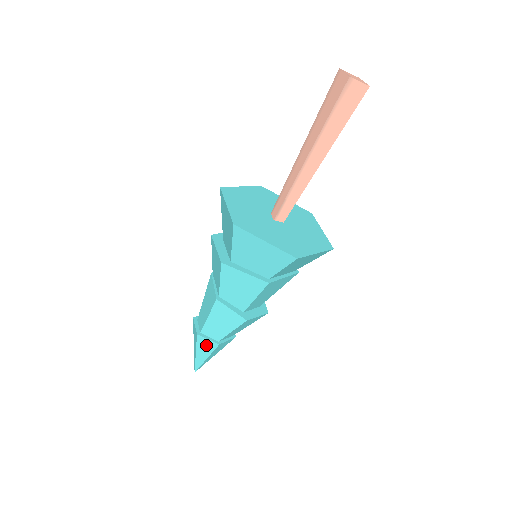
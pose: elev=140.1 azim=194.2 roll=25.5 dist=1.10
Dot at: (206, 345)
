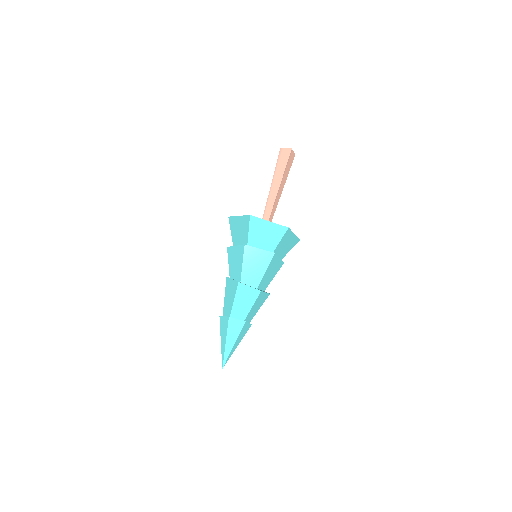
Dot at: (224, 324)
